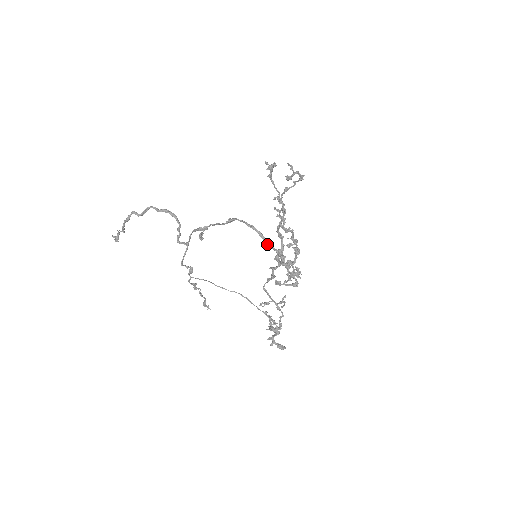
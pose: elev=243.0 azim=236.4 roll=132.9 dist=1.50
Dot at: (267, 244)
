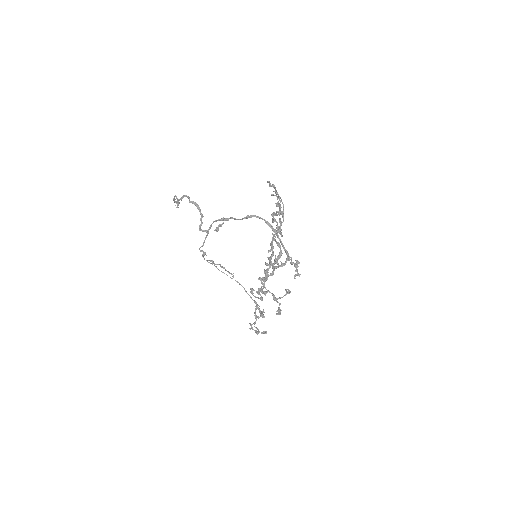
Dot at: (280, 242)
